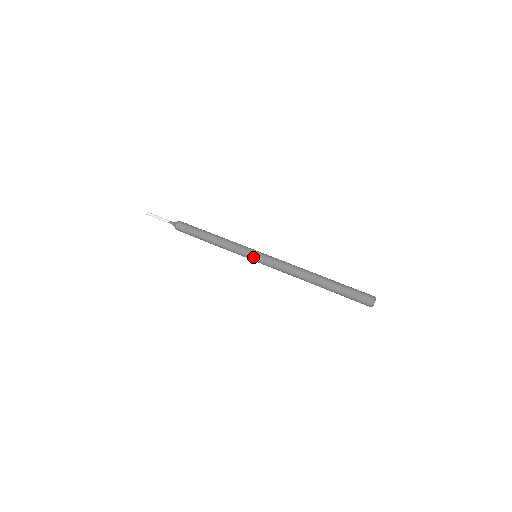
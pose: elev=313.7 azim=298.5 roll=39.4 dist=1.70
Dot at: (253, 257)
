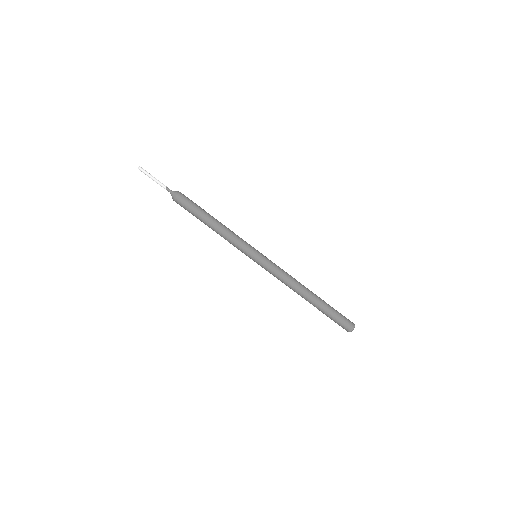
Dot at: (253, 260)
